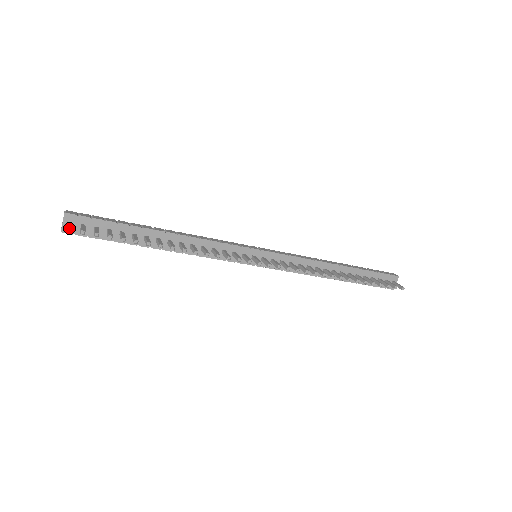
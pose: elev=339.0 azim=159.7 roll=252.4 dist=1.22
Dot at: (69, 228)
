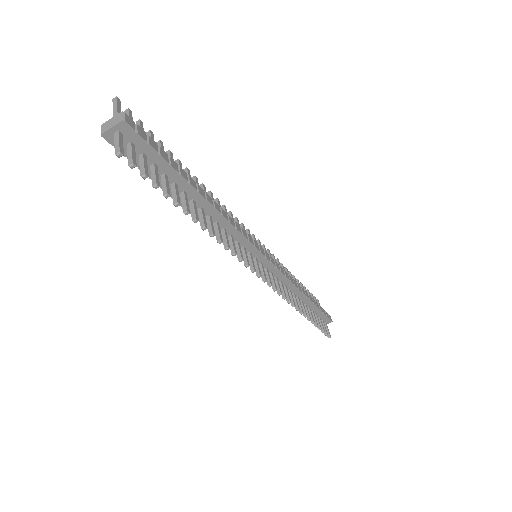
Dot at: (122, 153)
